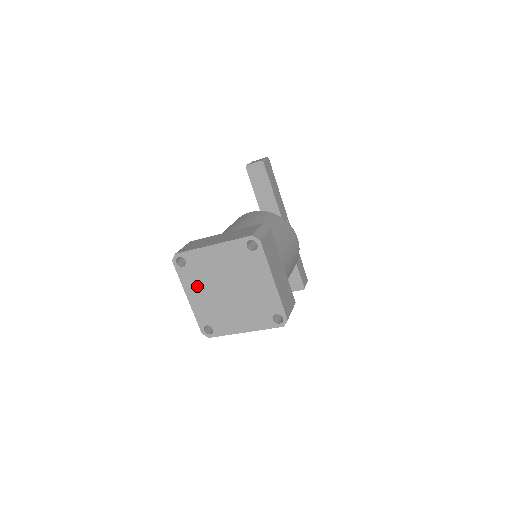
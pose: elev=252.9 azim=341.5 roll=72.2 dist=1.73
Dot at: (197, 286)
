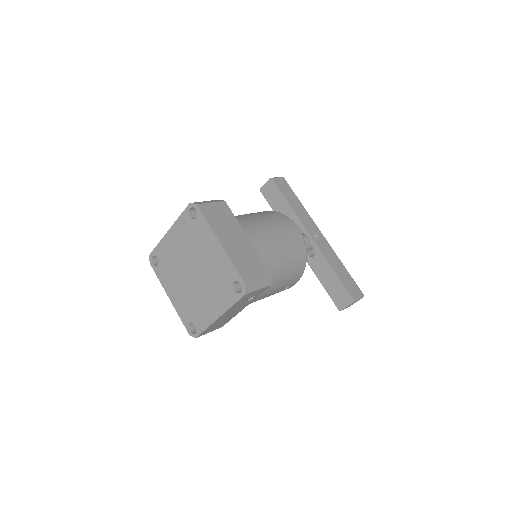
Dot at: (171, 281)
